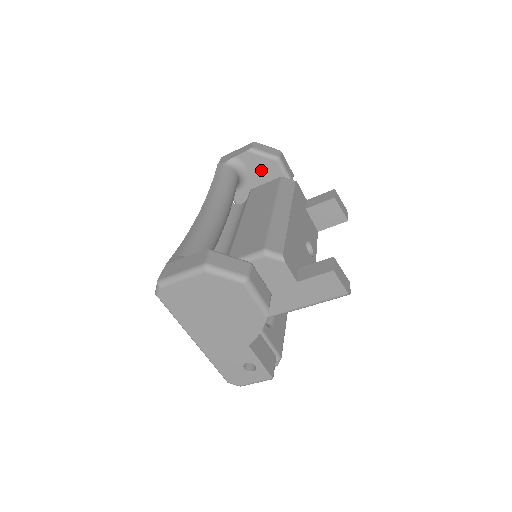
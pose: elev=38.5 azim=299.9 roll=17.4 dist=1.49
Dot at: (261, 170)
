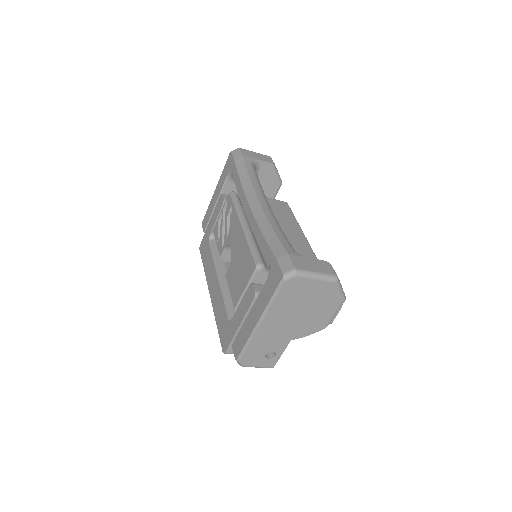
Dot at: (265, 182)
